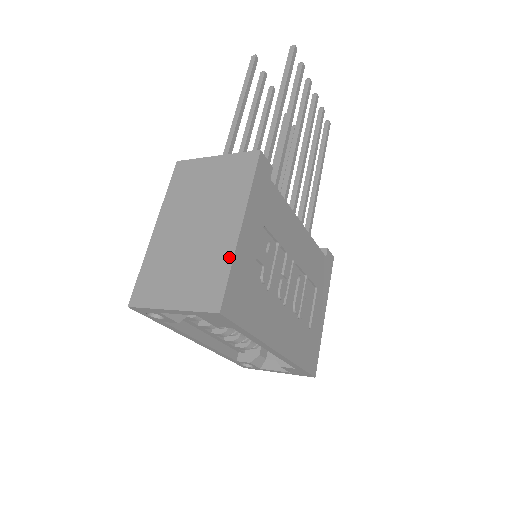
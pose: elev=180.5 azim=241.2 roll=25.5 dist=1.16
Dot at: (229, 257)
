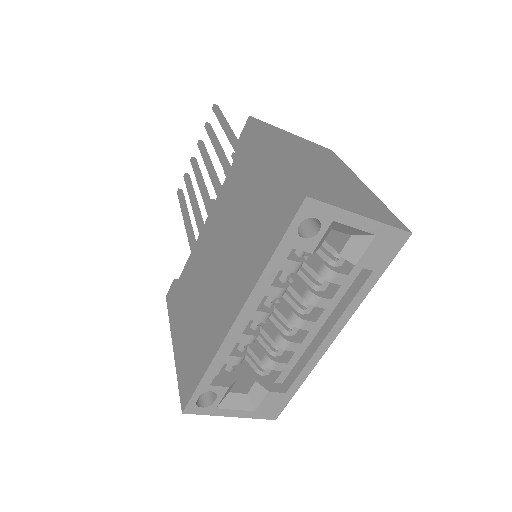
Dot at: (378, 200)
